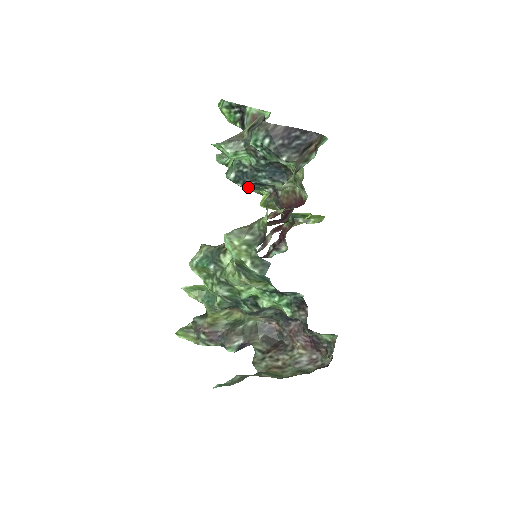
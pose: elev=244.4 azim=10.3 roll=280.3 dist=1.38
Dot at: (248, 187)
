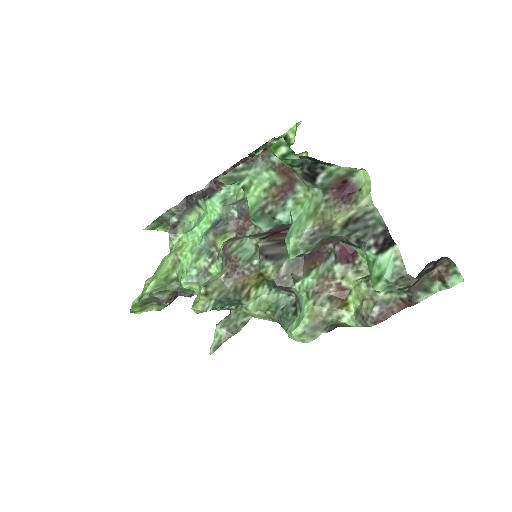
Dot at: occluded
